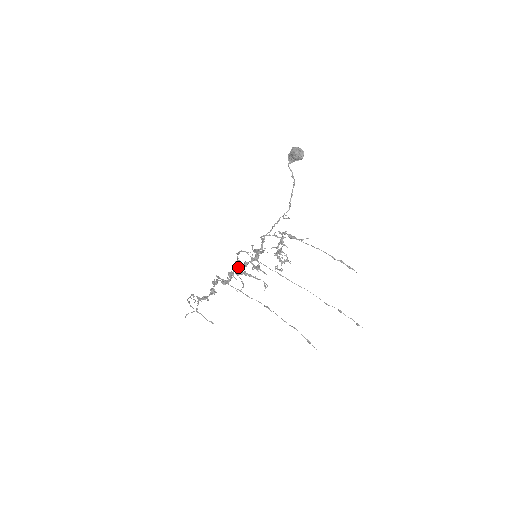
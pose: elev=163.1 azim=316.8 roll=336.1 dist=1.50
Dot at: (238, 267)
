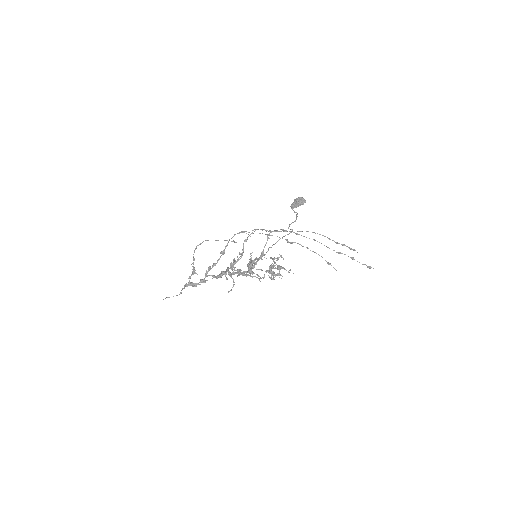
Dot at: (236, 262)
